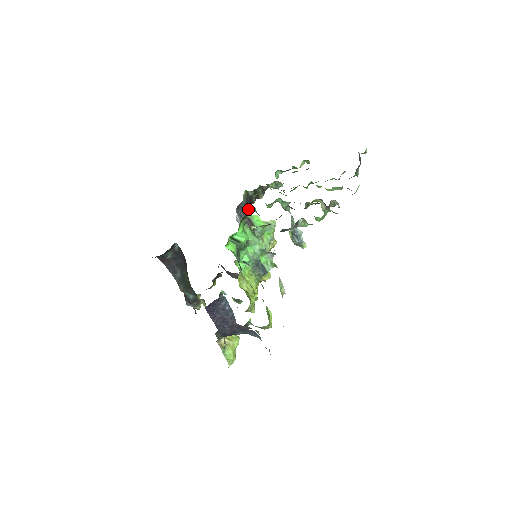
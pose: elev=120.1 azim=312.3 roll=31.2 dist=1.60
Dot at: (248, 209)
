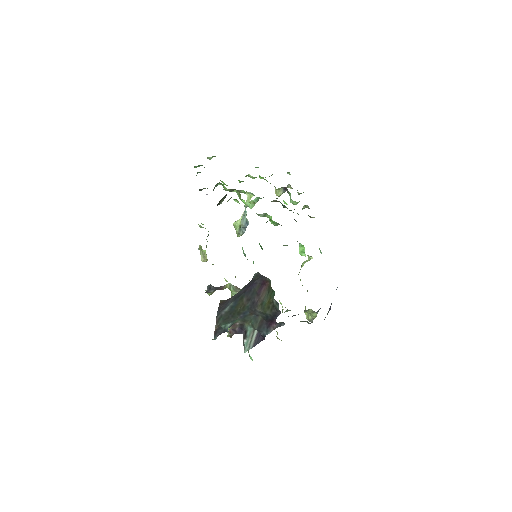
Dot at: occluded
